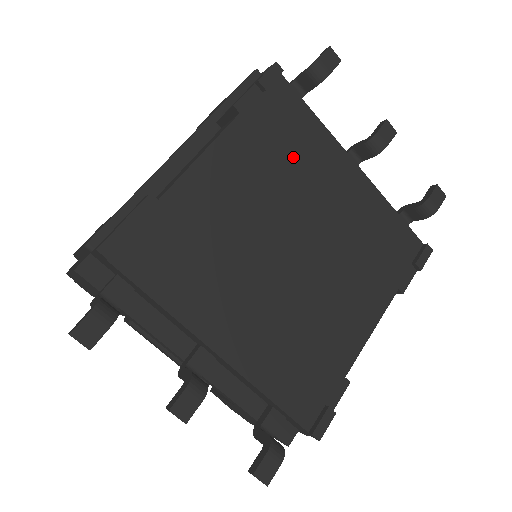
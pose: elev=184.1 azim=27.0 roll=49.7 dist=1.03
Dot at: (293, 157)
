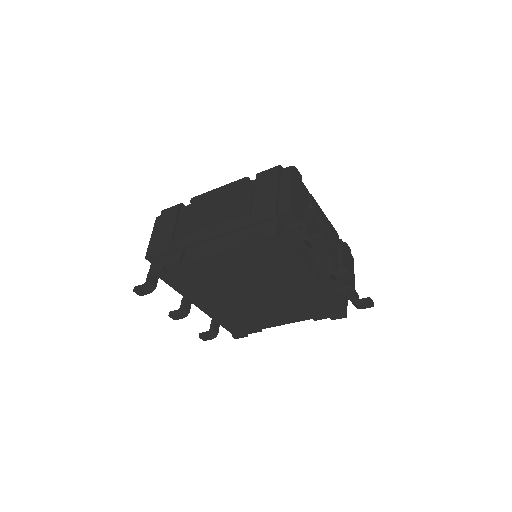
Dot at: (270, 266)
